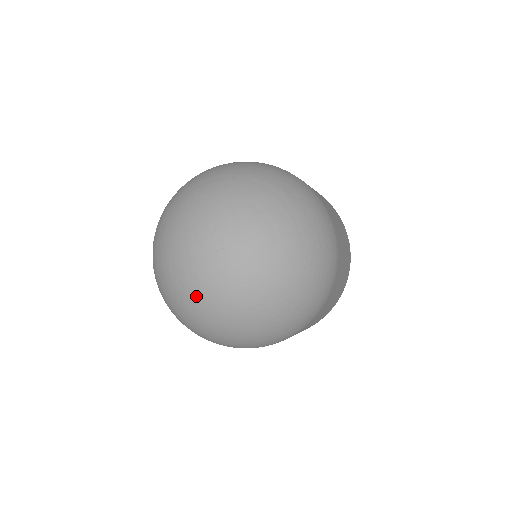
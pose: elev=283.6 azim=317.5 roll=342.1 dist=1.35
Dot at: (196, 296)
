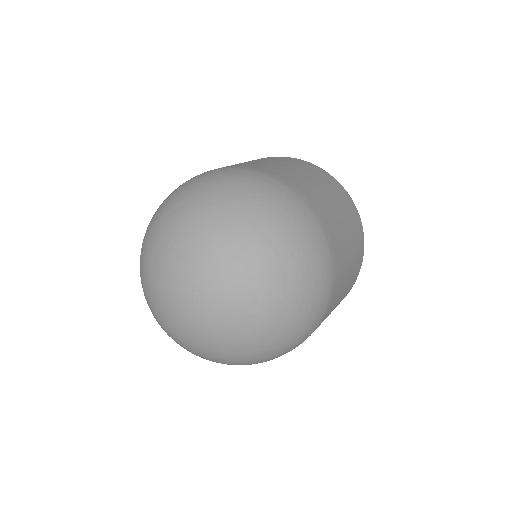
Dot at: (153, 280)
